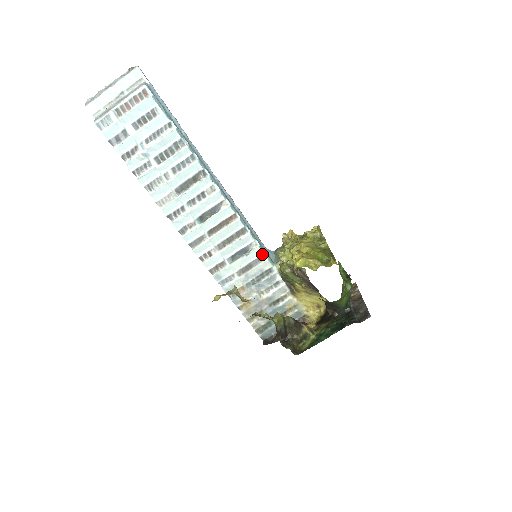
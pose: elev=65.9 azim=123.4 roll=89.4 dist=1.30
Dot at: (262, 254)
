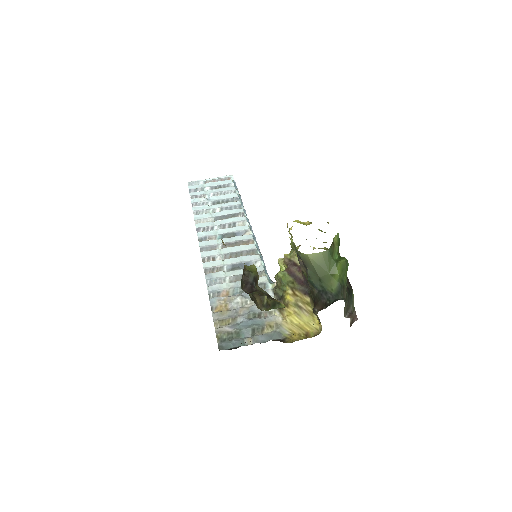
Dot at: (263, 271)
